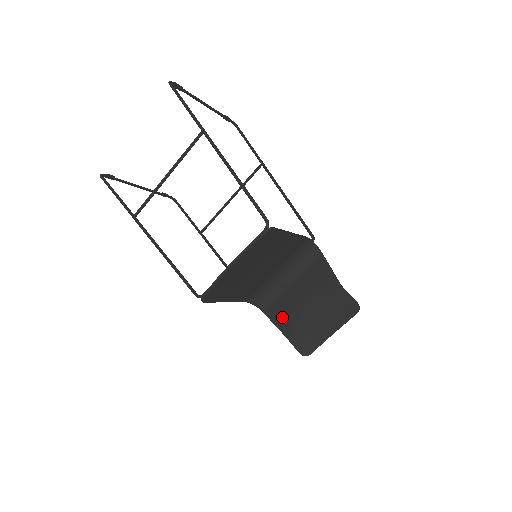
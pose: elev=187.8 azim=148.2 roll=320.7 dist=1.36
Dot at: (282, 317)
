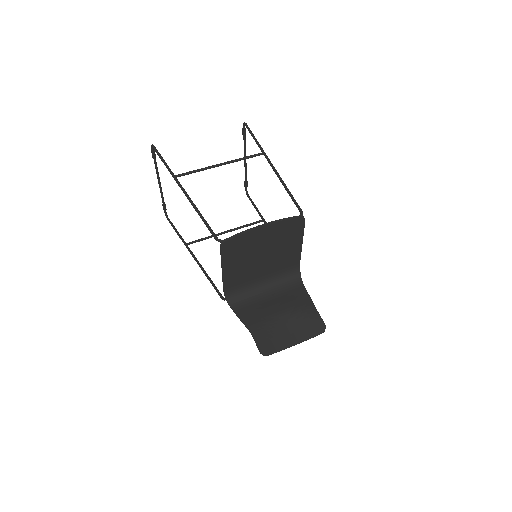
Dot at: (252, 317)
